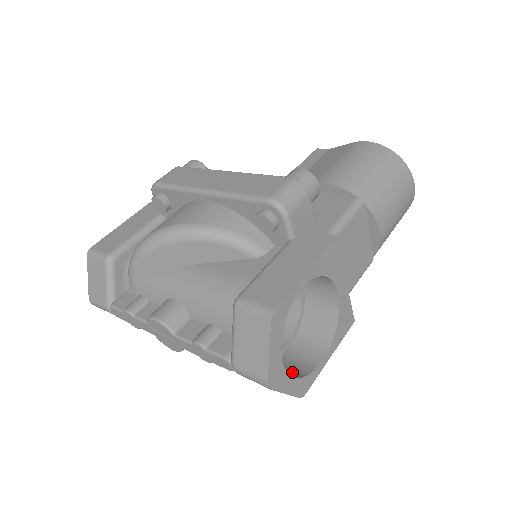
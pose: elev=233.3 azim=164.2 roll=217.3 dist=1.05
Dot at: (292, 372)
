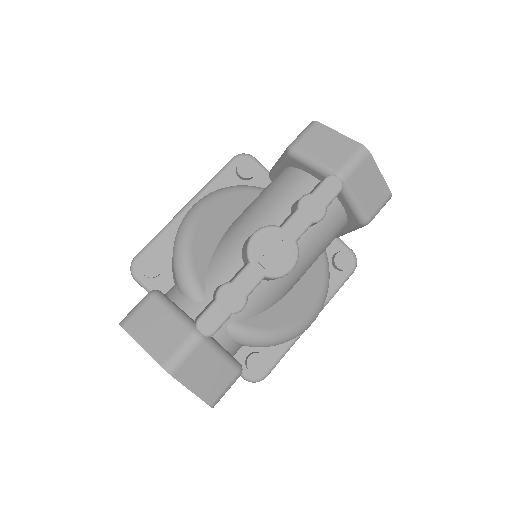
Dot at: occluded
